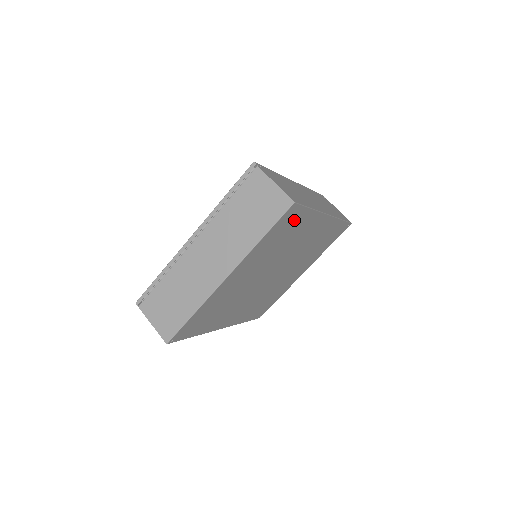
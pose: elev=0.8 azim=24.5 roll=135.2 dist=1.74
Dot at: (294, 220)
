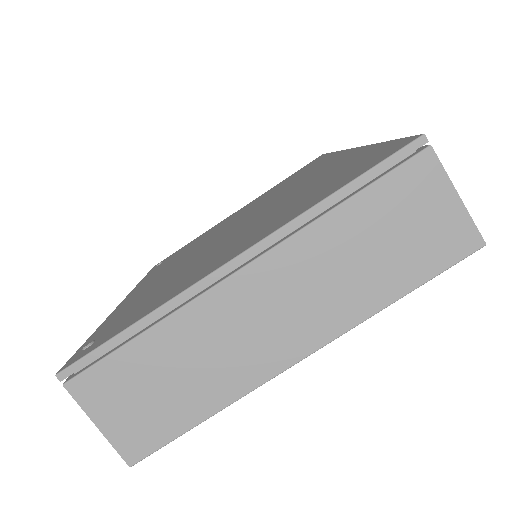
Dot at: occluded
